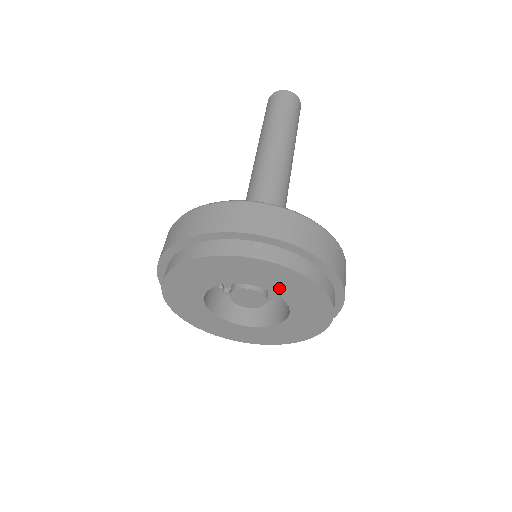
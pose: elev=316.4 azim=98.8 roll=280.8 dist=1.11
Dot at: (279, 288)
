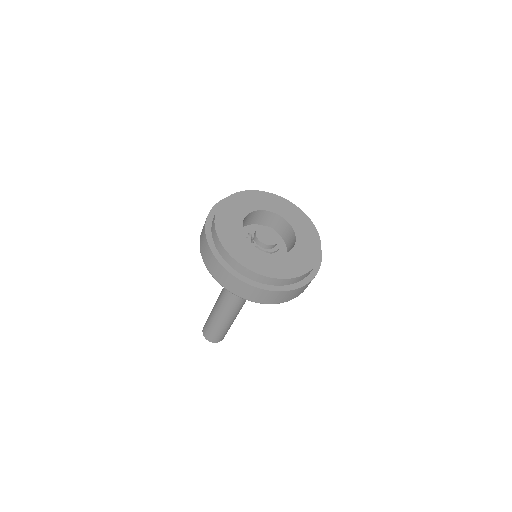
Dot at: (281, 212)
